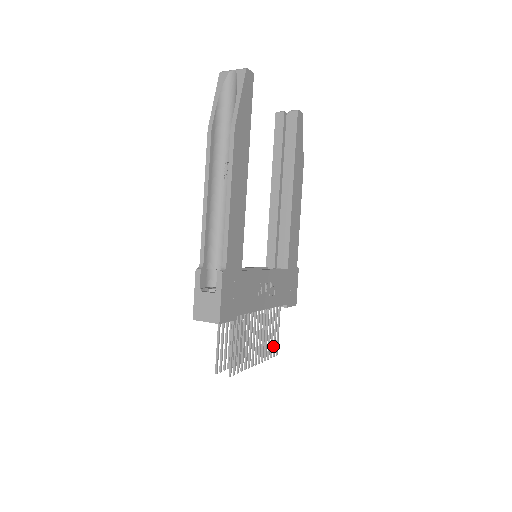
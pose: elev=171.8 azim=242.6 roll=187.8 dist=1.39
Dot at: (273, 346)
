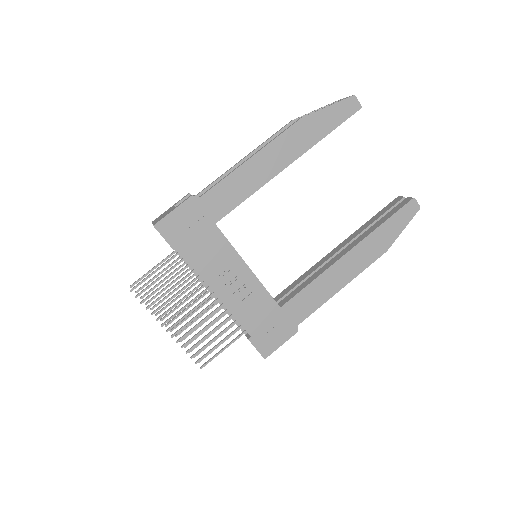
Dot at: (204, 354)
